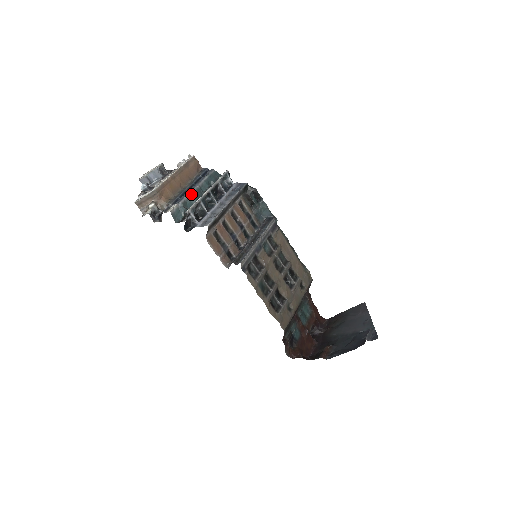
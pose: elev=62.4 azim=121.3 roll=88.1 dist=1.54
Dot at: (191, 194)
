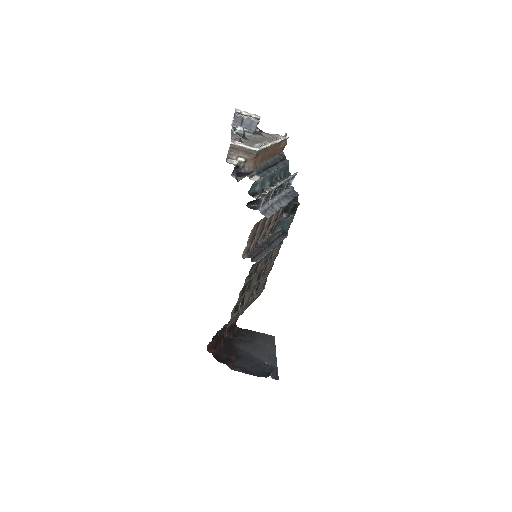
Dot at: (270, 174)
